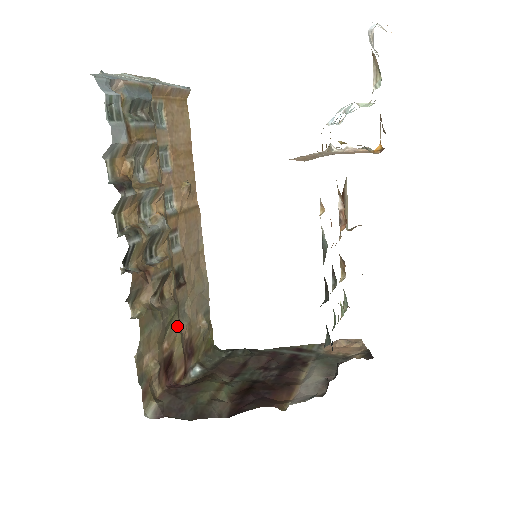
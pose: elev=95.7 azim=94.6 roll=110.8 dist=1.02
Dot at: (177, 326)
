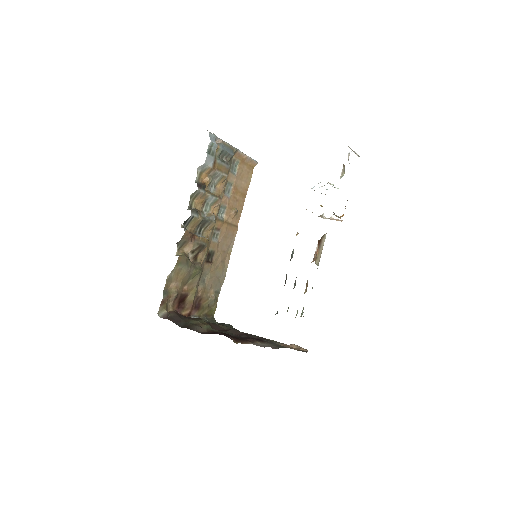
Dot at: (197, 282)
